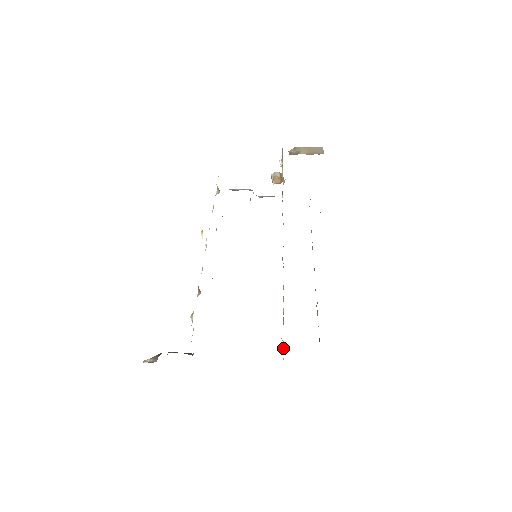
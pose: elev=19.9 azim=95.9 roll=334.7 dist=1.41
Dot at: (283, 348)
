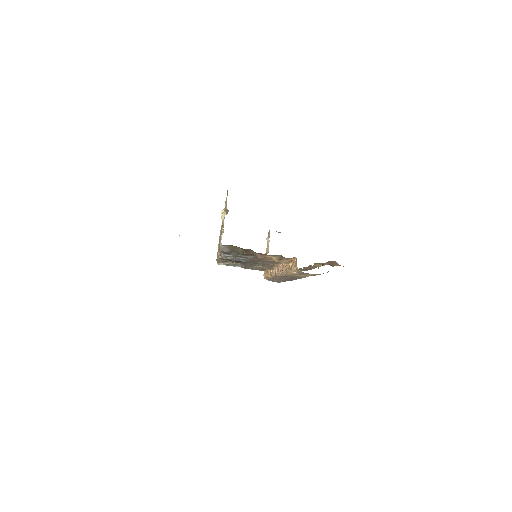
Dot at: (293, 261)
